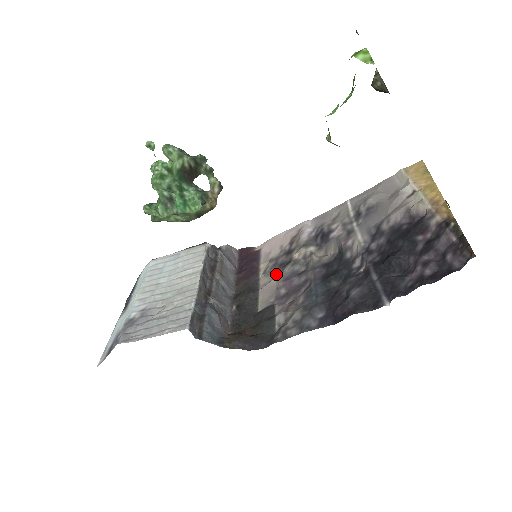
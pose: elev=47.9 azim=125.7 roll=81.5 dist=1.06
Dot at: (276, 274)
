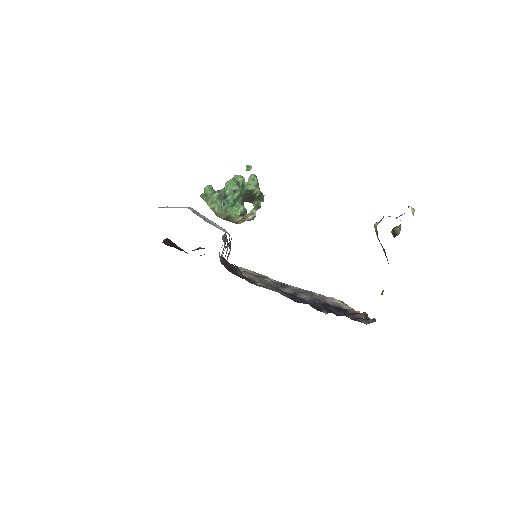
Dot at: occluded
